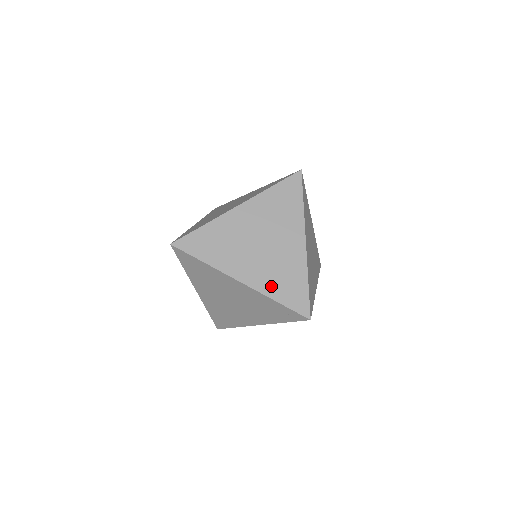
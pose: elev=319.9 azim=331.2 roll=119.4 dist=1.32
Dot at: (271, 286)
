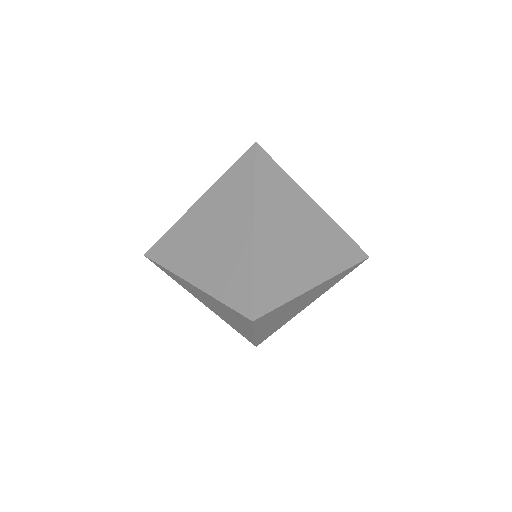
Dot at: (334, 263)
